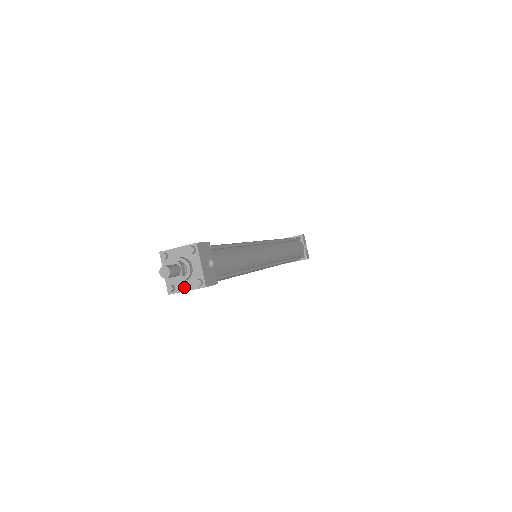
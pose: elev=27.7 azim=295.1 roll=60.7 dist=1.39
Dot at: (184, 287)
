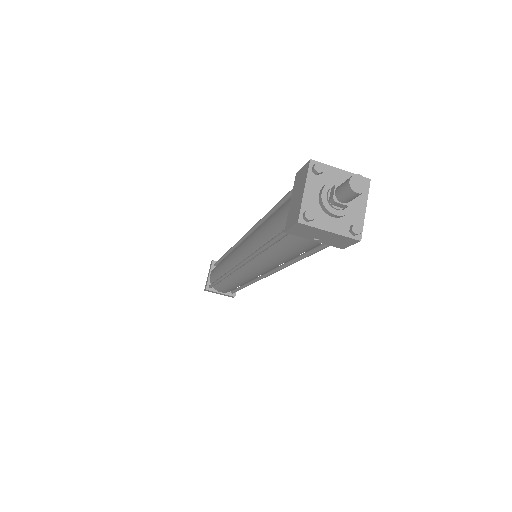
Dot at: (328, 224)
